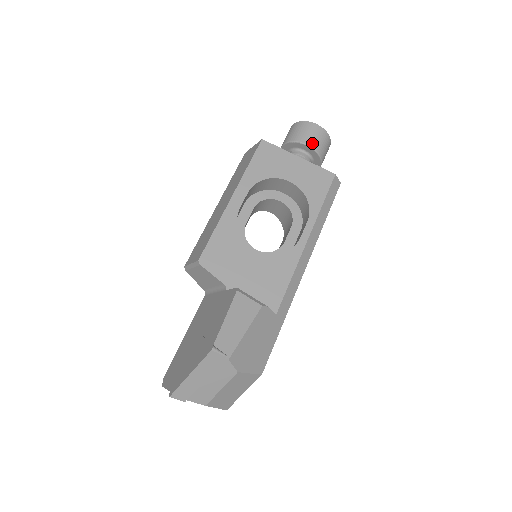
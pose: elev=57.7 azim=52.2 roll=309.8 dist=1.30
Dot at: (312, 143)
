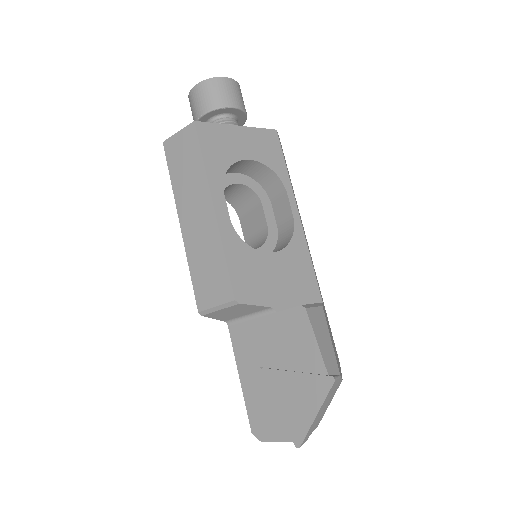
Dot at: (237, 103)
